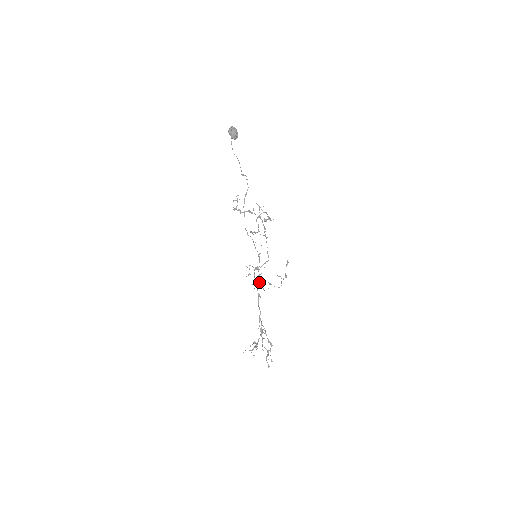
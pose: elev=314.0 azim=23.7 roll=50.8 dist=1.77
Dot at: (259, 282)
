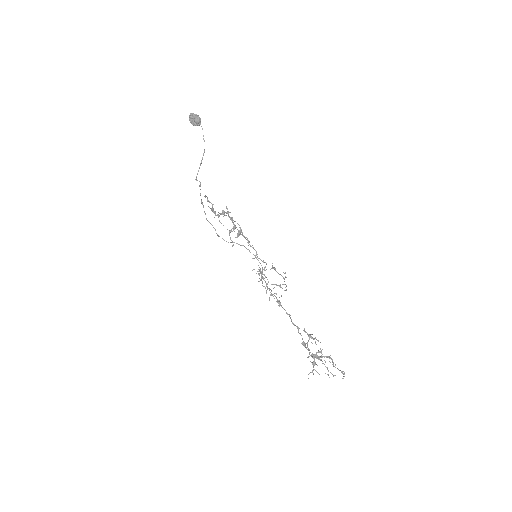
Dot at: occluded
